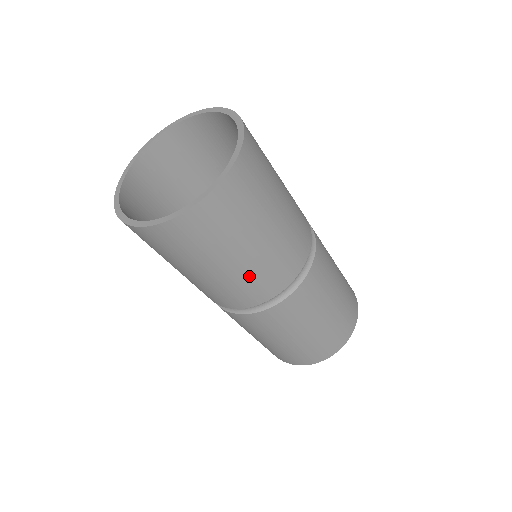
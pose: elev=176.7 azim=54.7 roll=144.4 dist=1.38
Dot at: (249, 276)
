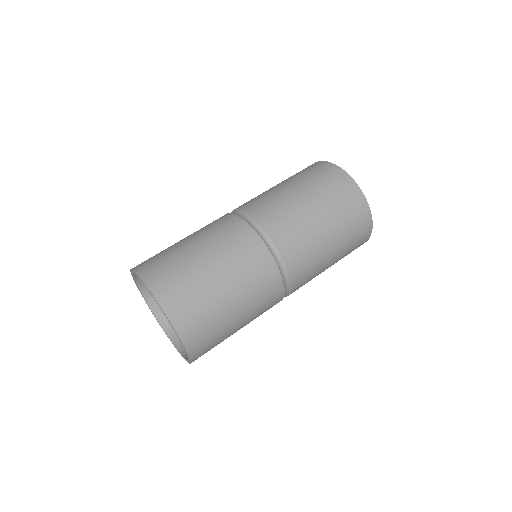
Dot at: occluded
